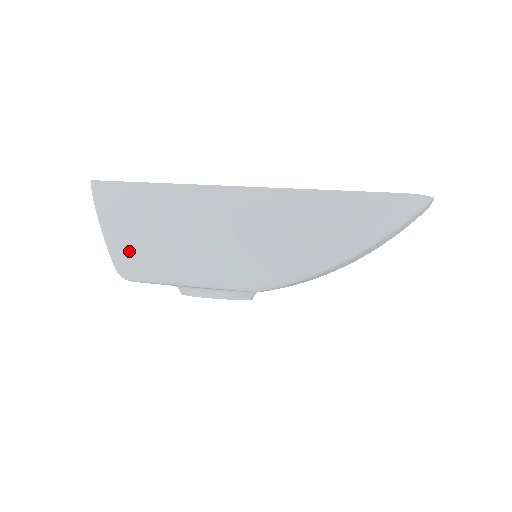
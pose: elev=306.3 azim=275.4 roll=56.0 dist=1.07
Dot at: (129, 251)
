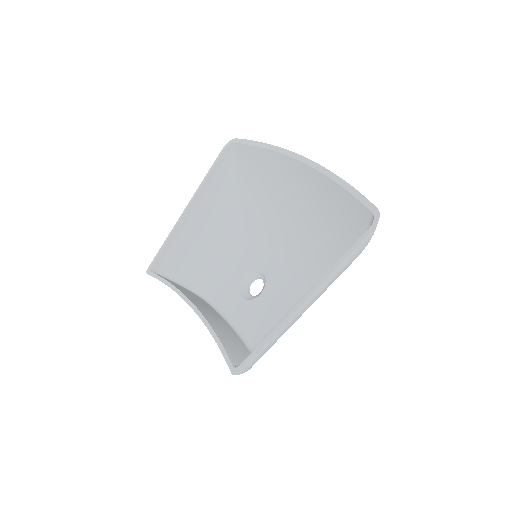
Dot at: occluded
